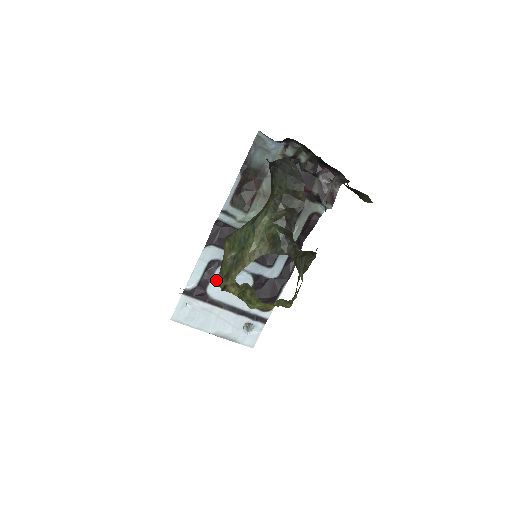
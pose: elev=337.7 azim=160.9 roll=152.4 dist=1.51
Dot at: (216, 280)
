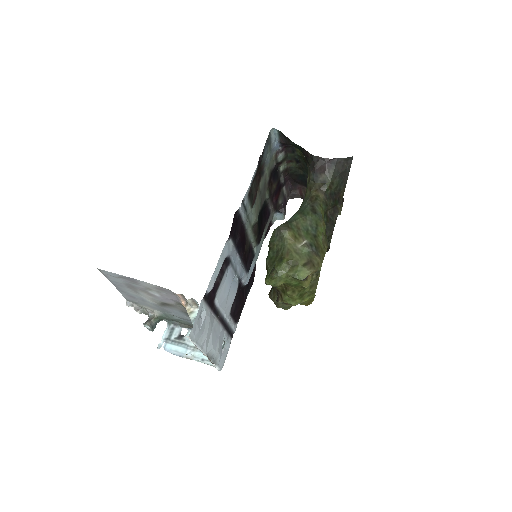
Dot at: (277, 272)
